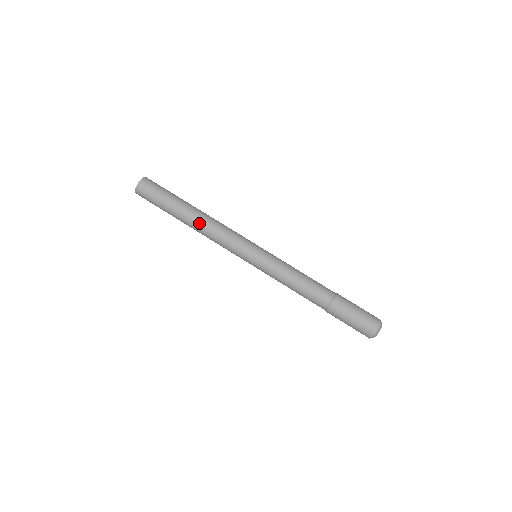
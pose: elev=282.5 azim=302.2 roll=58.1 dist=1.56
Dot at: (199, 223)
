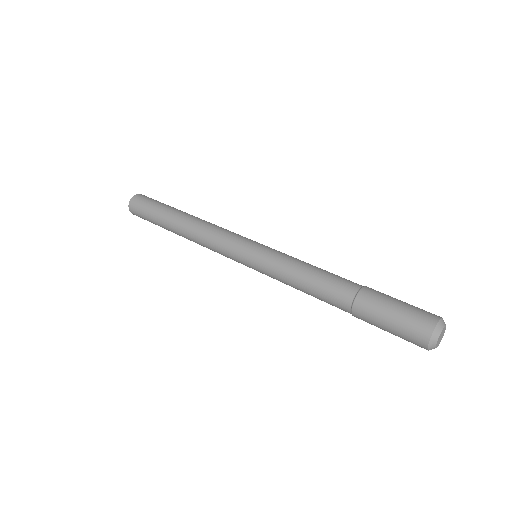
Dot at: (192, 220)
